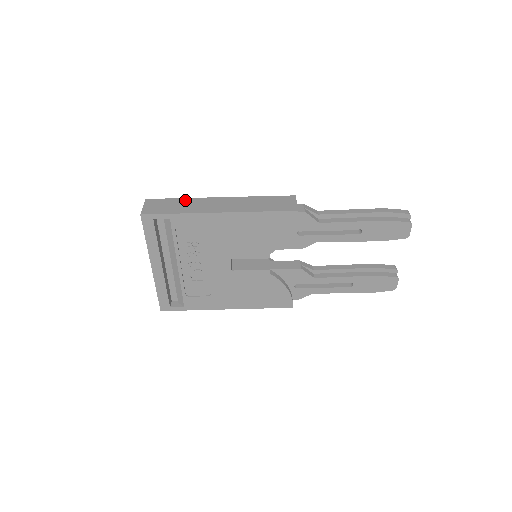
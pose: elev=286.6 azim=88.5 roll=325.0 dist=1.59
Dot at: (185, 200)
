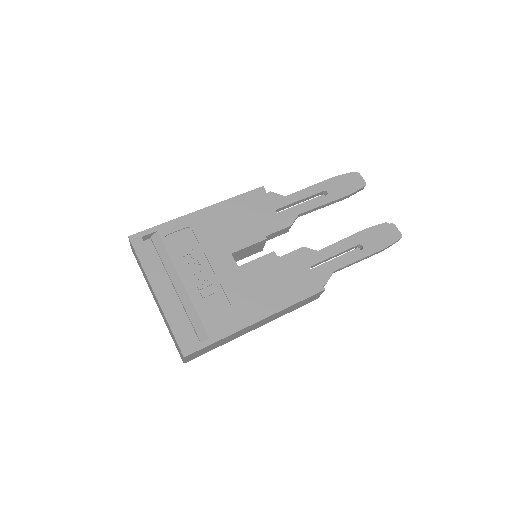
Dot at: occluded
